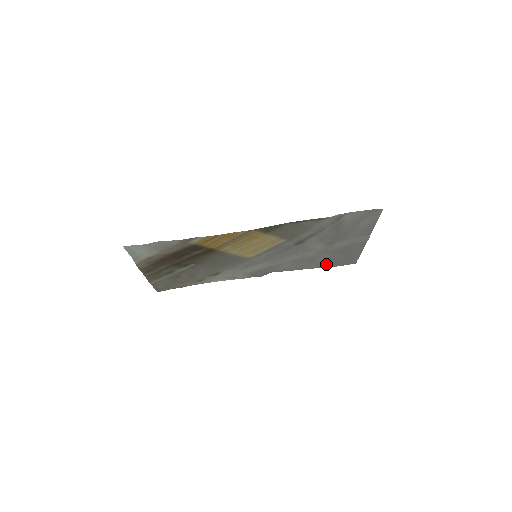
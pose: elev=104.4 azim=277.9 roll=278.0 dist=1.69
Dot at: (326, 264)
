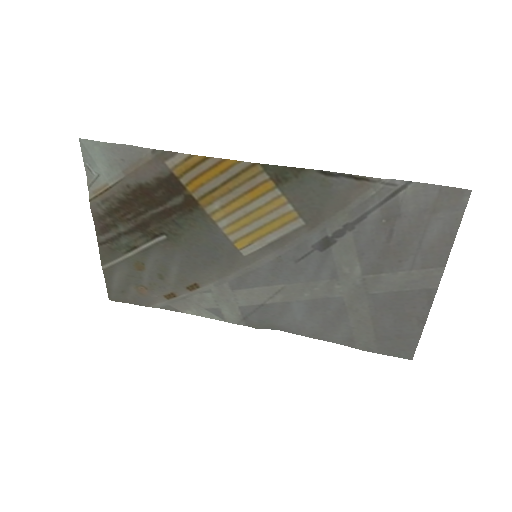
Dot at: (362, 338)
